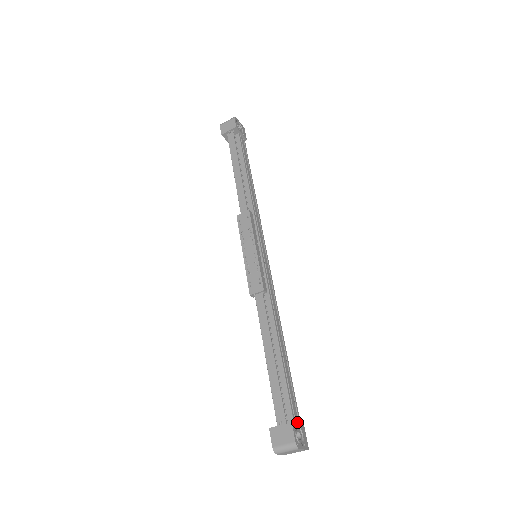
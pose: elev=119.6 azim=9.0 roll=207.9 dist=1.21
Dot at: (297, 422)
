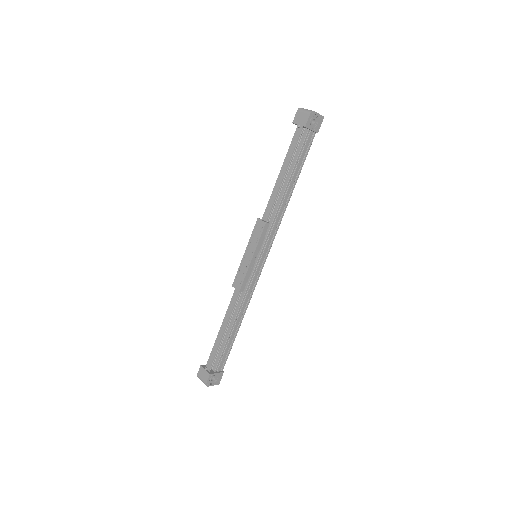
Dot at: (219, 370)
